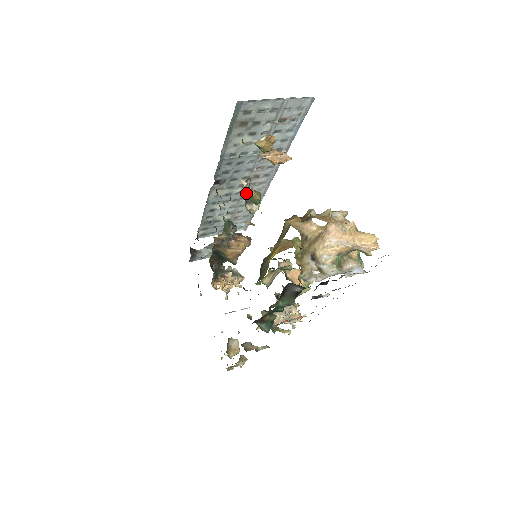
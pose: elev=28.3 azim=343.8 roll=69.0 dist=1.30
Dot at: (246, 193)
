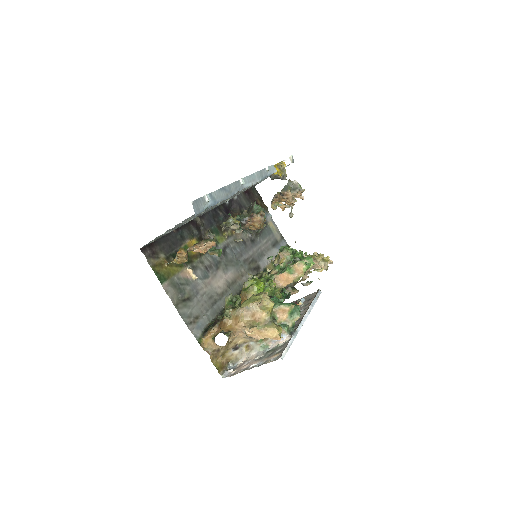
Dot at: (194, 280)
